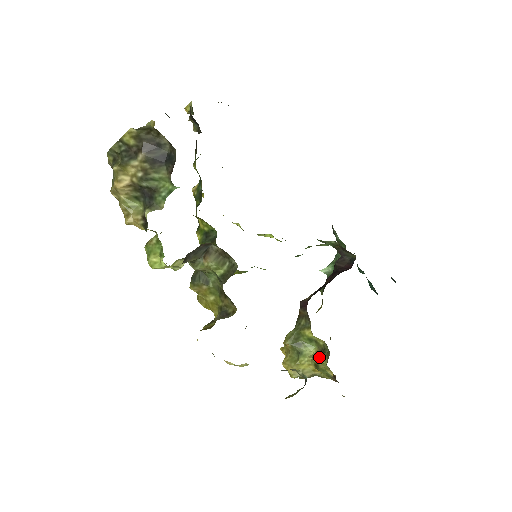
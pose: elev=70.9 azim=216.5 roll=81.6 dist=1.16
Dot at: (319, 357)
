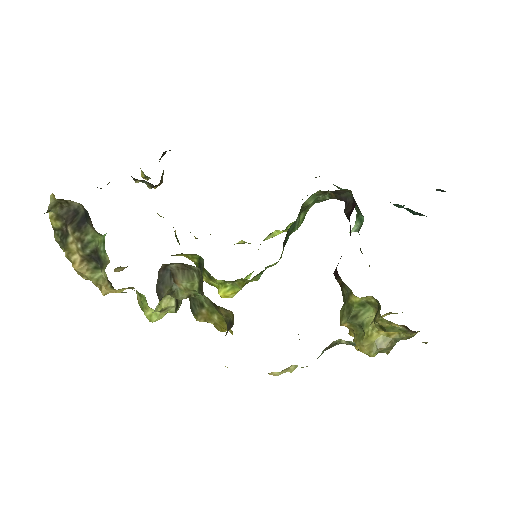
Dot at: (376, 316)
